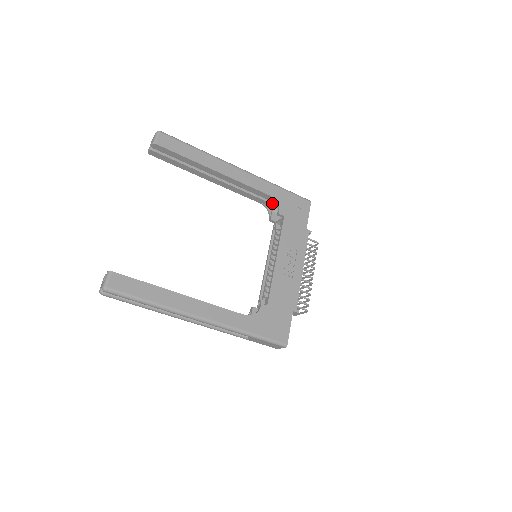
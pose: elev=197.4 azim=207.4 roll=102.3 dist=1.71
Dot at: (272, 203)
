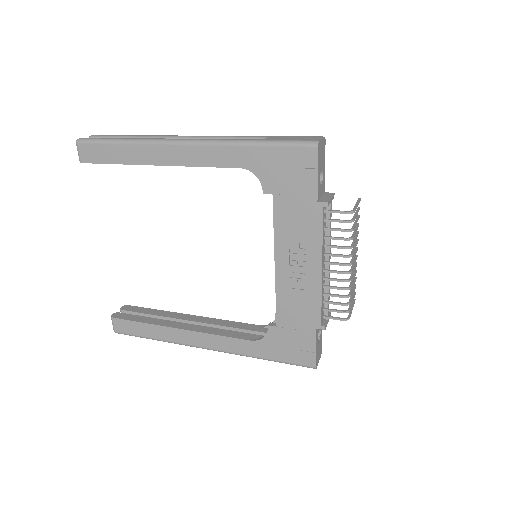
Dot at: occluded
